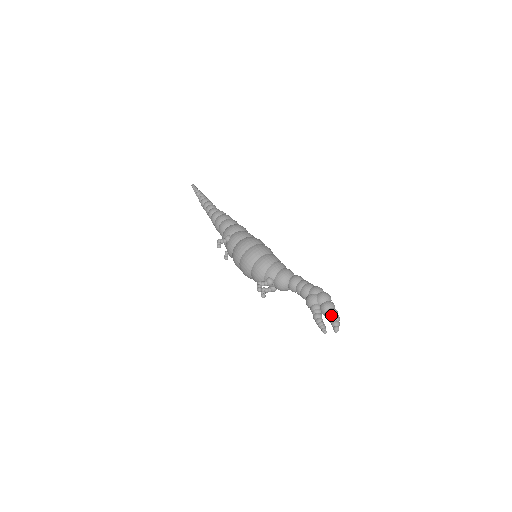
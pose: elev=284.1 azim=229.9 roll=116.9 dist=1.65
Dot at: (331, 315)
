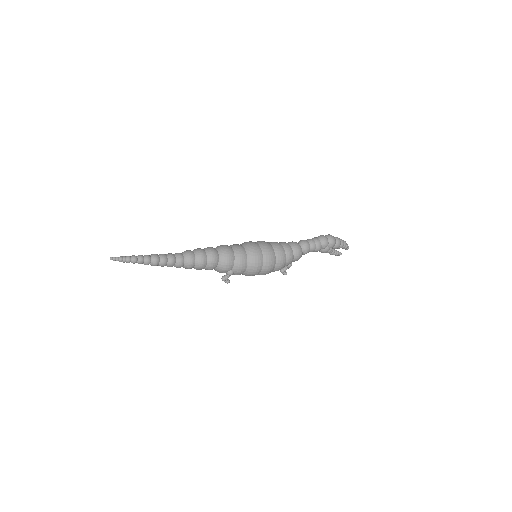
Dot at: (343, 247)
